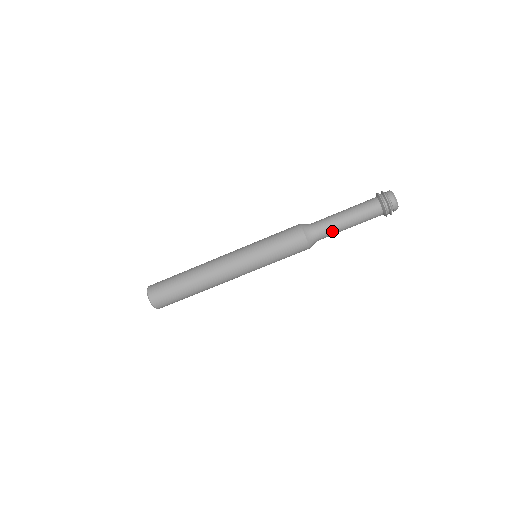
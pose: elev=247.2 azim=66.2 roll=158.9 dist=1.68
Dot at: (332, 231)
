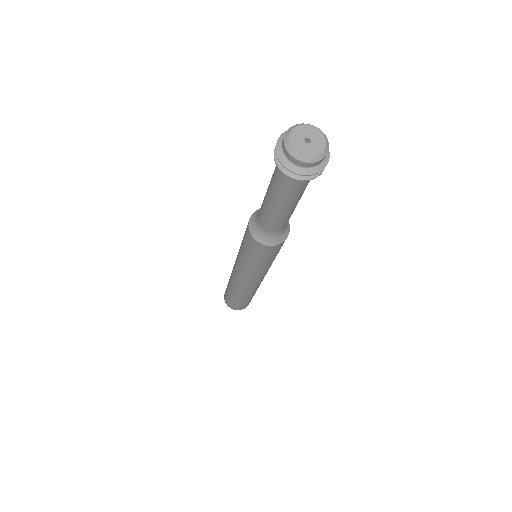
Dot at: (274, 221)
